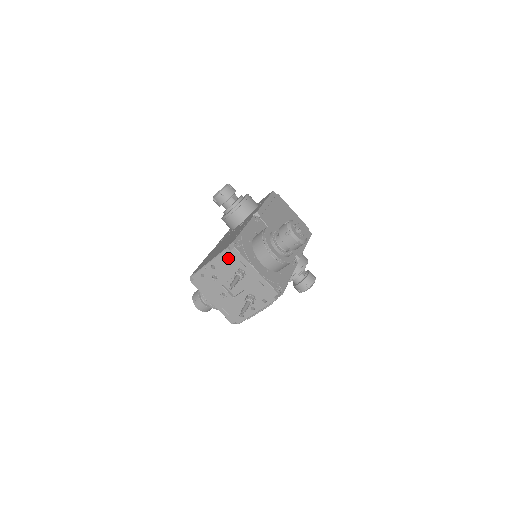
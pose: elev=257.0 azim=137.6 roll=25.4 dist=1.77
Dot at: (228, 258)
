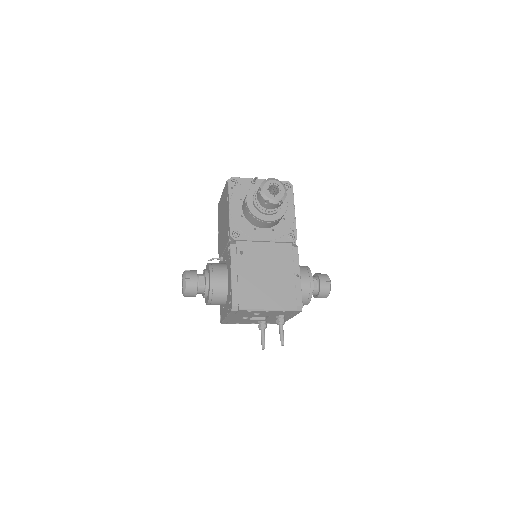
Dot at: (287, 312)
